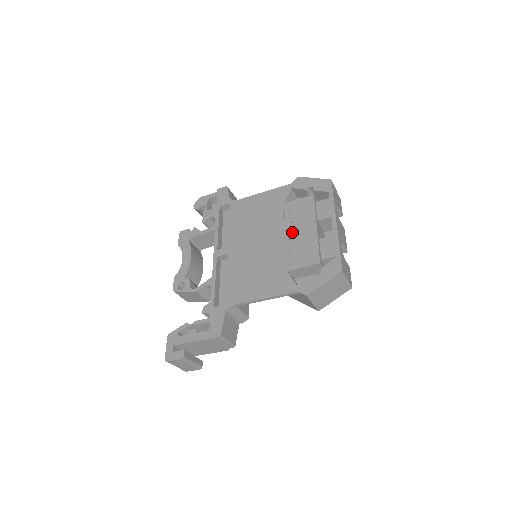
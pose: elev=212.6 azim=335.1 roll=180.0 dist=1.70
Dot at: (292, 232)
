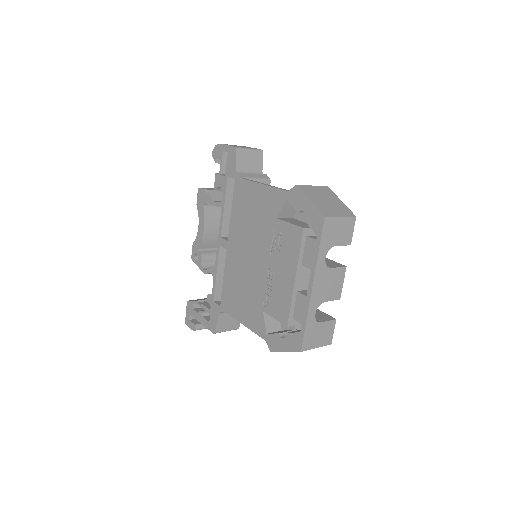
Dot at: (275, 267)
